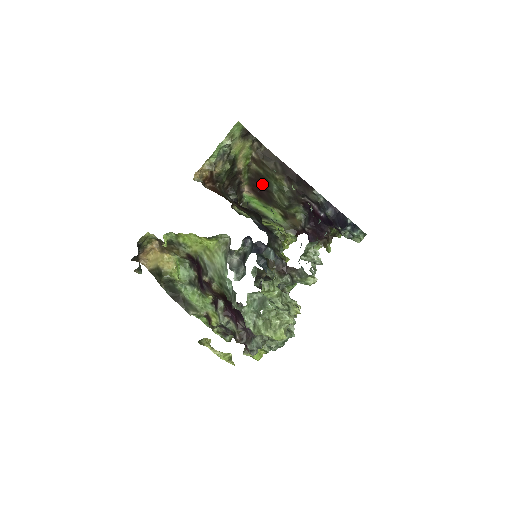
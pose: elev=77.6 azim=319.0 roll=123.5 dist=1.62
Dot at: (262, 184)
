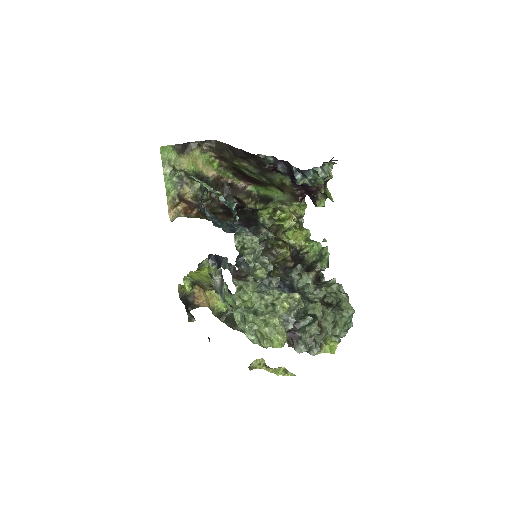
Dot at: occluded
